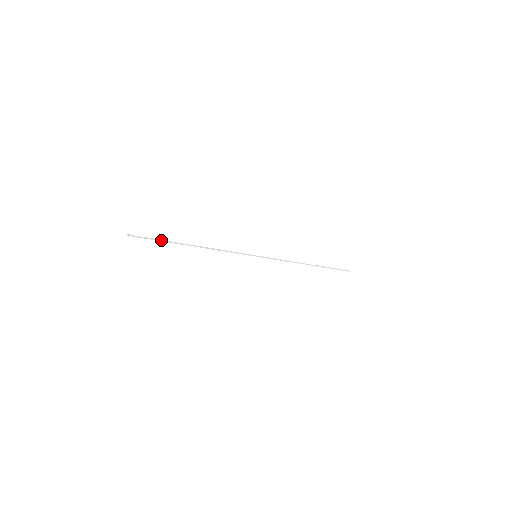
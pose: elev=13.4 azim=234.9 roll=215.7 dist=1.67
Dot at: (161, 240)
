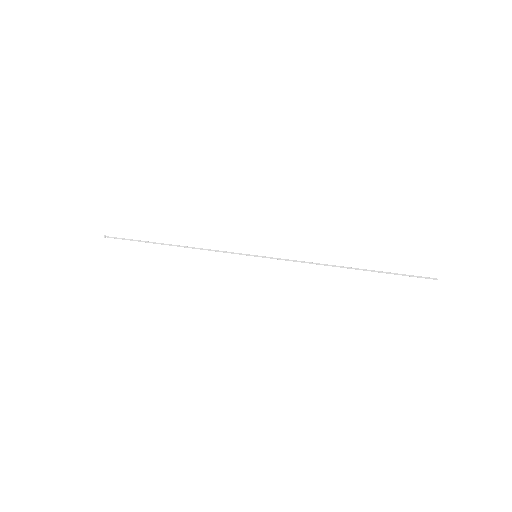
Dot at: occluded
